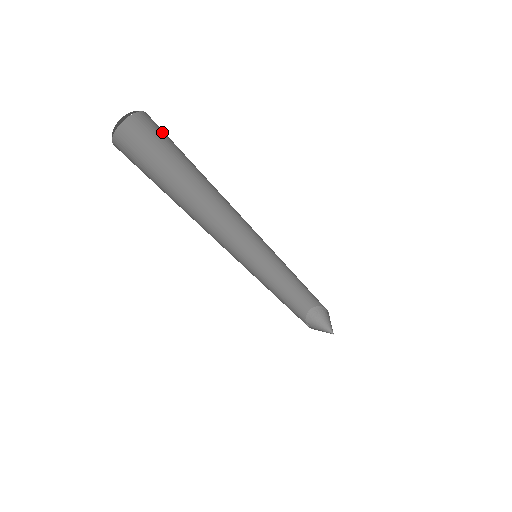
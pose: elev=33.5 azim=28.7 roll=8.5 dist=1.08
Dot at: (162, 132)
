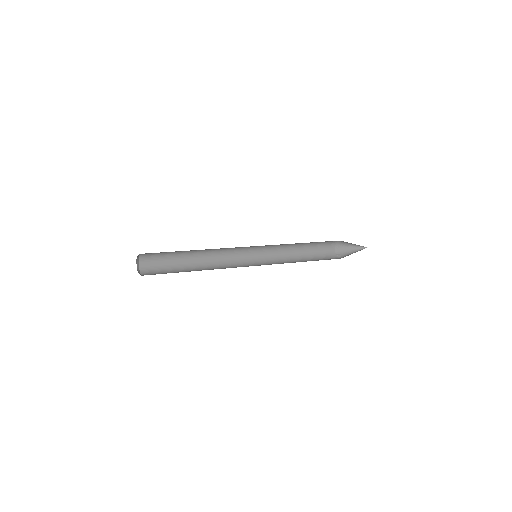
Dot at: occluded
